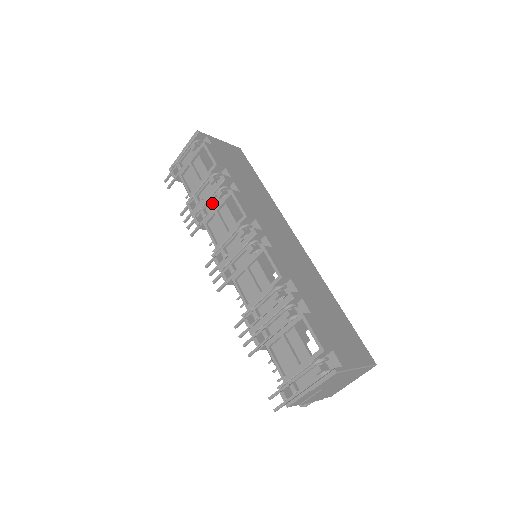
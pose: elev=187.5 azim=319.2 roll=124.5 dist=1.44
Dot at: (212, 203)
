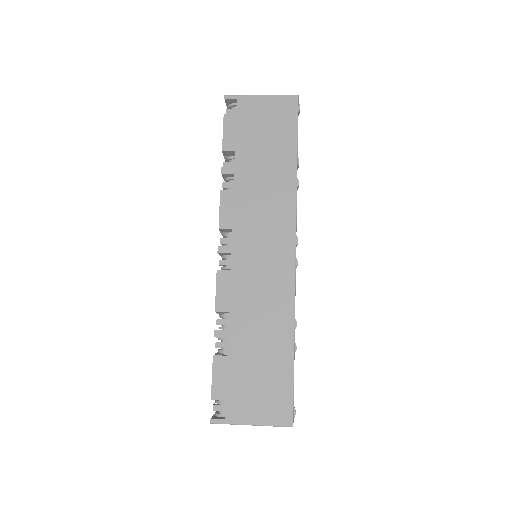
Dot at: occluded
